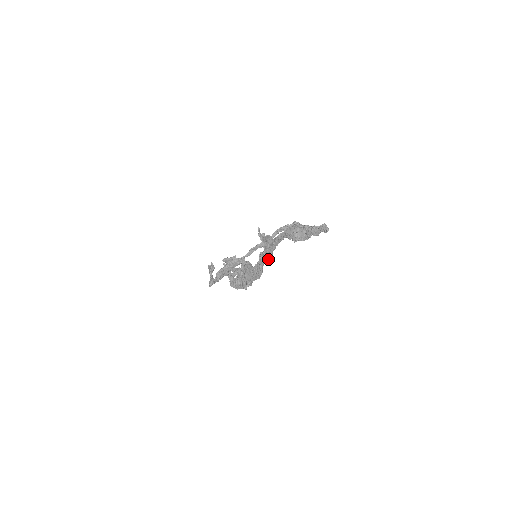
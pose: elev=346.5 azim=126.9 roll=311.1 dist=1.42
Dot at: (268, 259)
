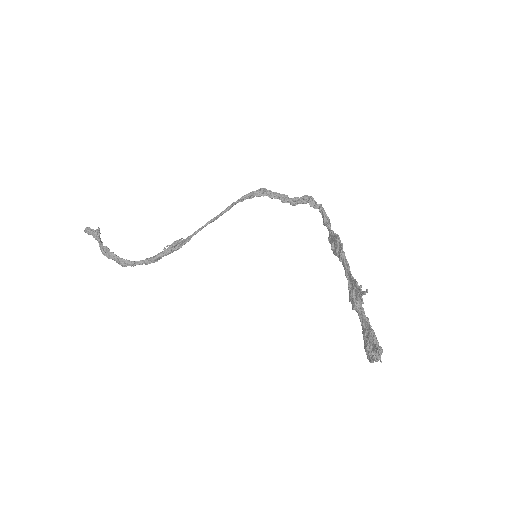
Dot at: (352, 301)
